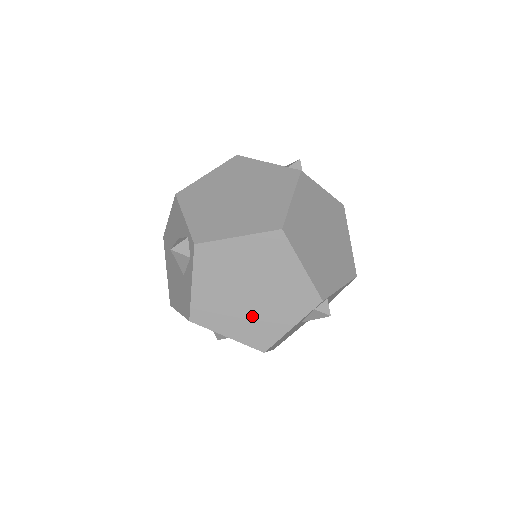
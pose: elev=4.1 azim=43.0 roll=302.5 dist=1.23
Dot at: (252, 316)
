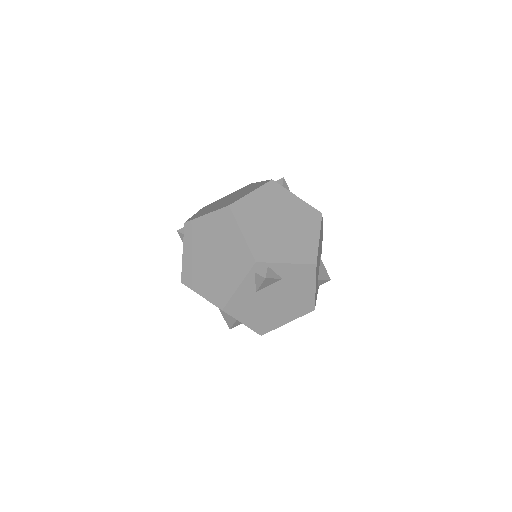
Dot at: (214, 277)
